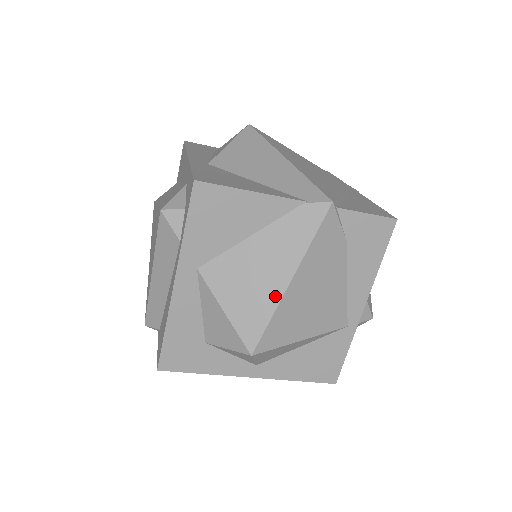
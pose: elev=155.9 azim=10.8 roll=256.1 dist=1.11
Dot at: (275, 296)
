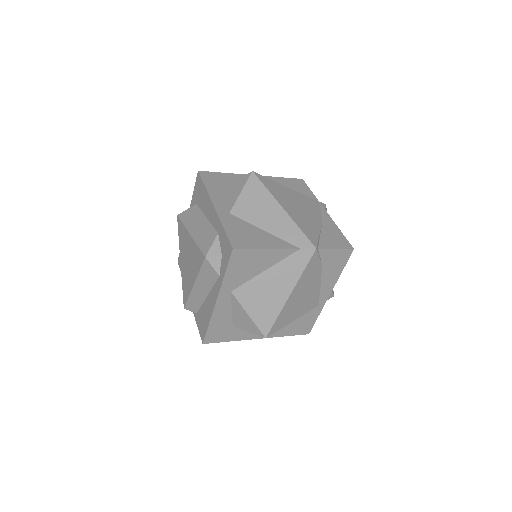
Dot at: (280, 305)
